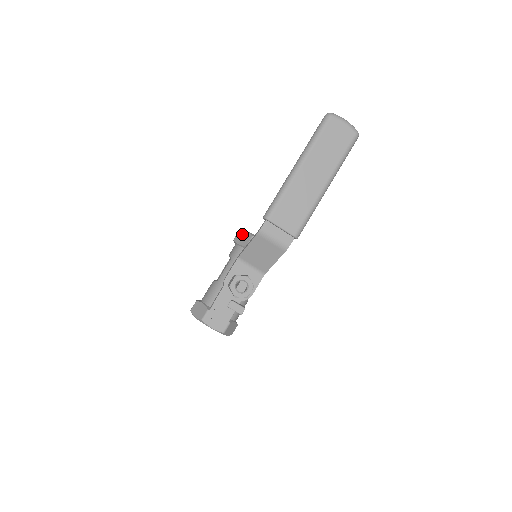
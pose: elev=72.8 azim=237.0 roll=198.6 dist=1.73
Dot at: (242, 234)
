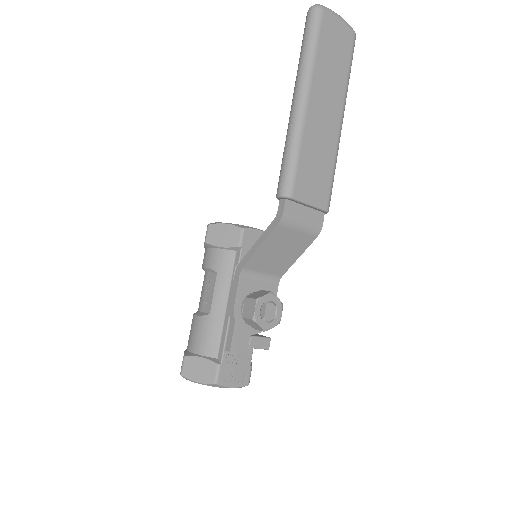
Dot at: (219, 229)
